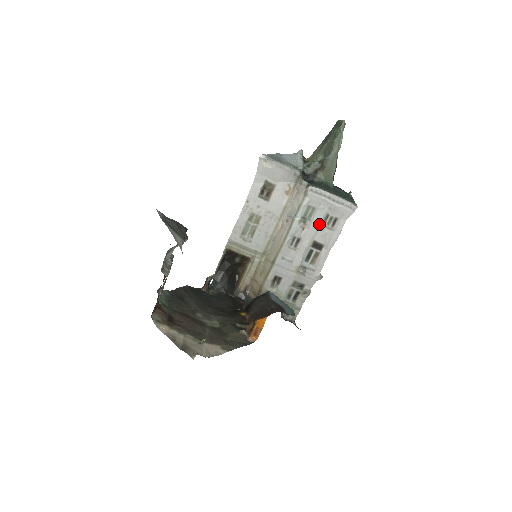
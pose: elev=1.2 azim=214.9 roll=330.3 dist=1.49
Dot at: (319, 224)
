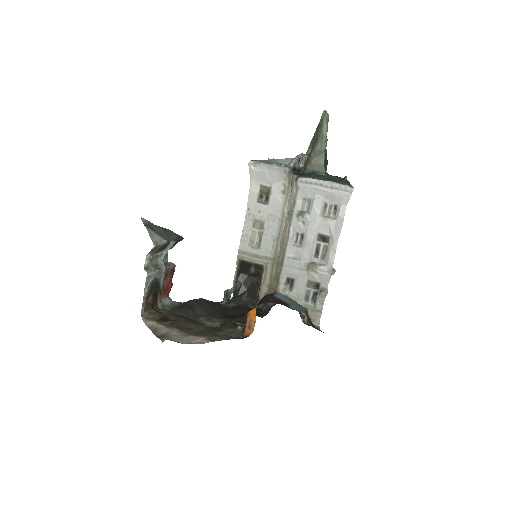
Dot at: (319, 215)
